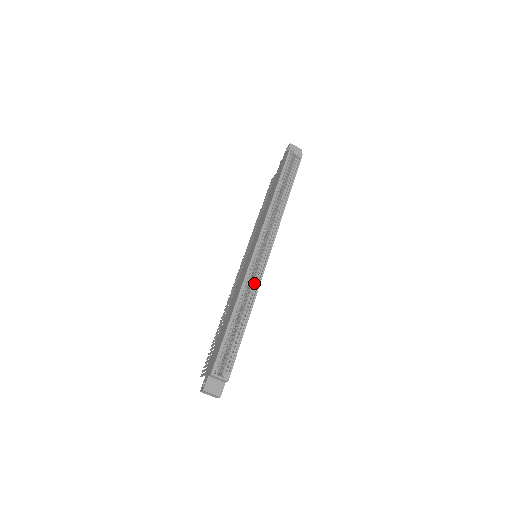
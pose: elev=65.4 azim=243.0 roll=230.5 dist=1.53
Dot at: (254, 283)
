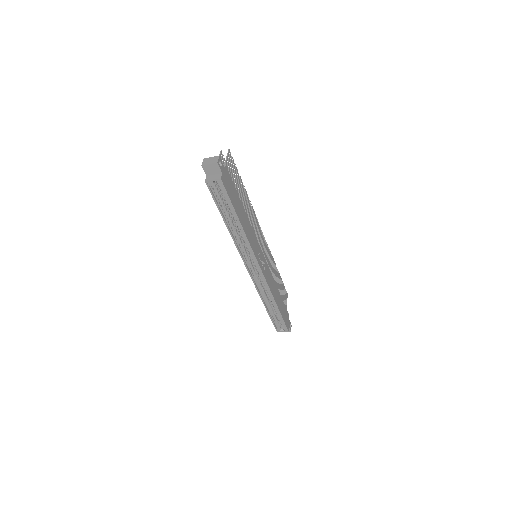
Dot at: occluded
